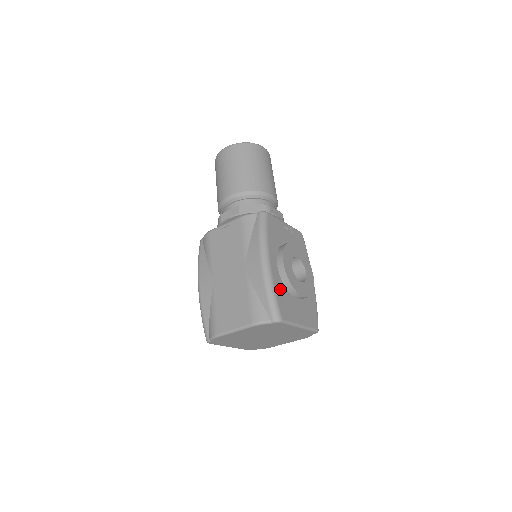
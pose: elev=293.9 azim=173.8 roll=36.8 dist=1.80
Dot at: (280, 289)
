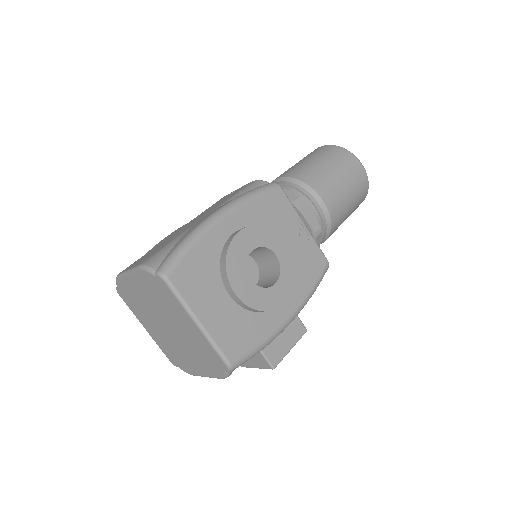
Dot at: (207, 254)
